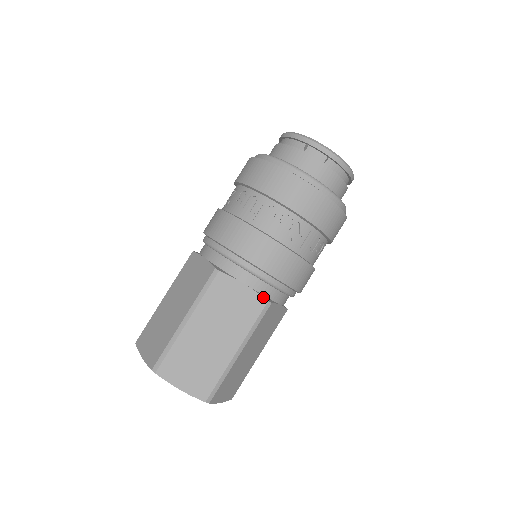
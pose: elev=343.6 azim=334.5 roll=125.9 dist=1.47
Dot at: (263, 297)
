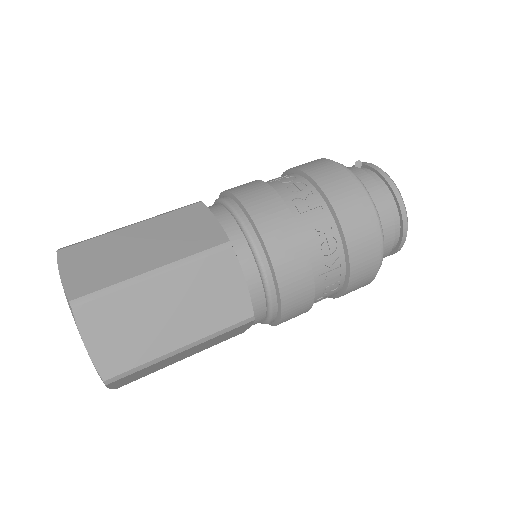
Dot at: (227, 236)
